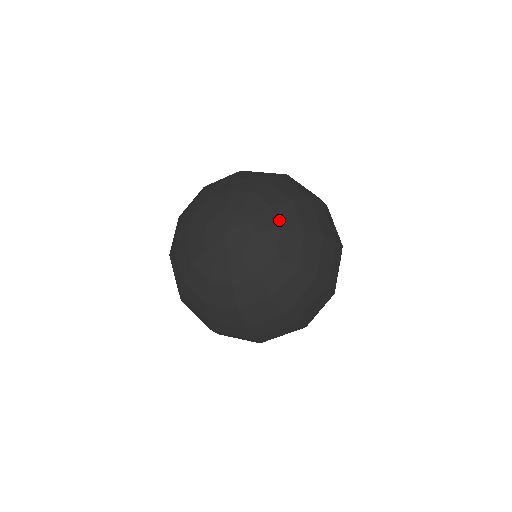
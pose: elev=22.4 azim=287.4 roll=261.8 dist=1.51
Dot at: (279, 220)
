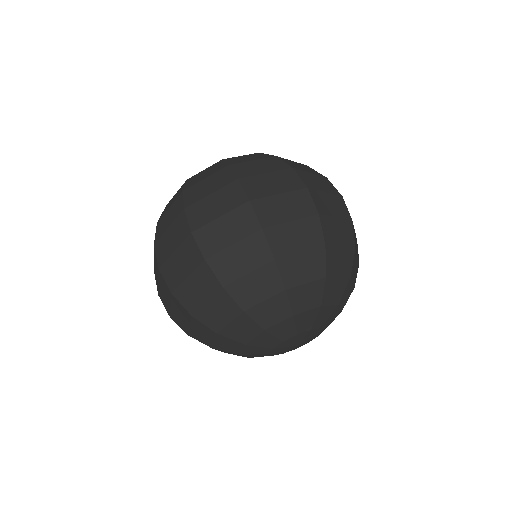
Dot at: occluded
